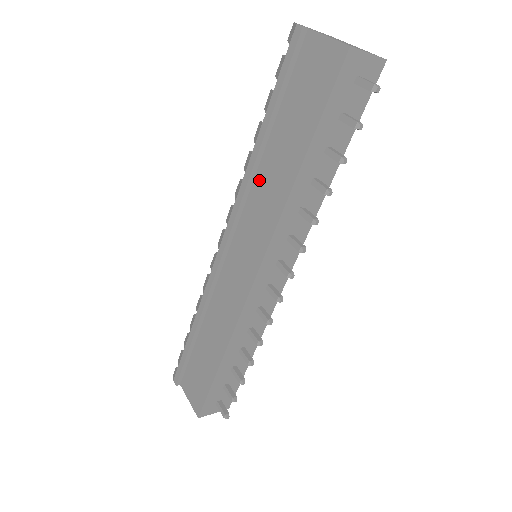
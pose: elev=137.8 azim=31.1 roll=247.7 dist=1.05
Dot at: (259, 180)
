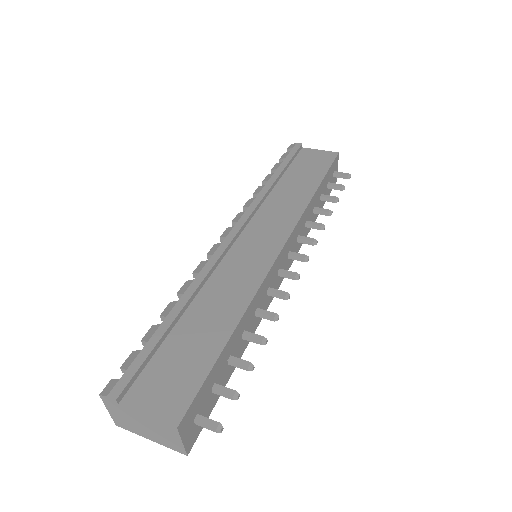
Dot at: (272, 199)
